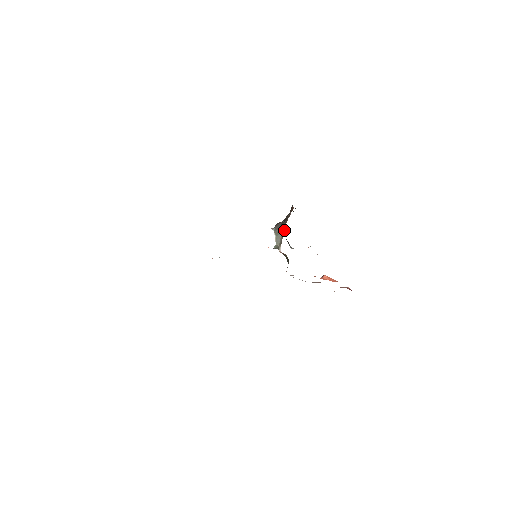
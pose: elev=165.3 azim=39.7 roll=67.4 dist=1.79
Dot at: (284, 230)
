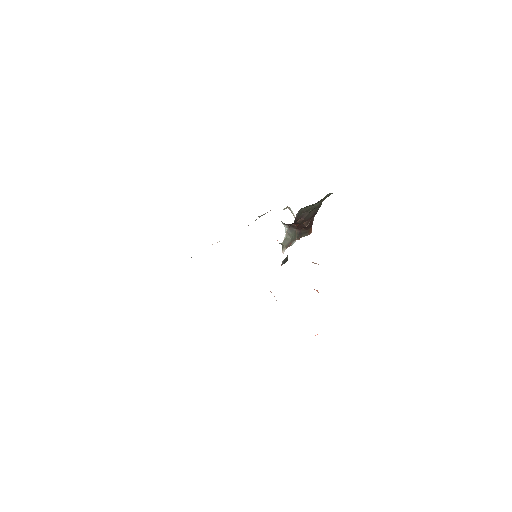
Dot at: (294, 242)
